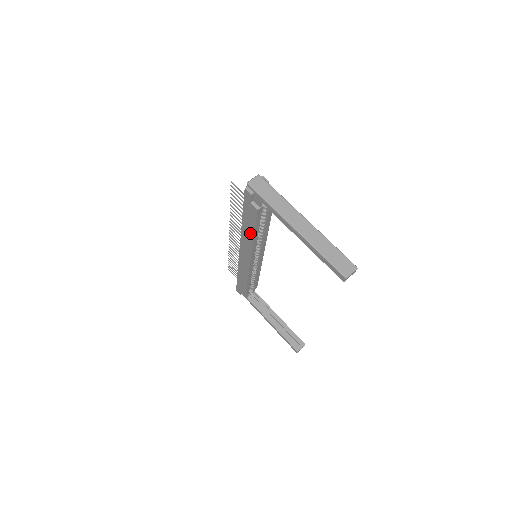
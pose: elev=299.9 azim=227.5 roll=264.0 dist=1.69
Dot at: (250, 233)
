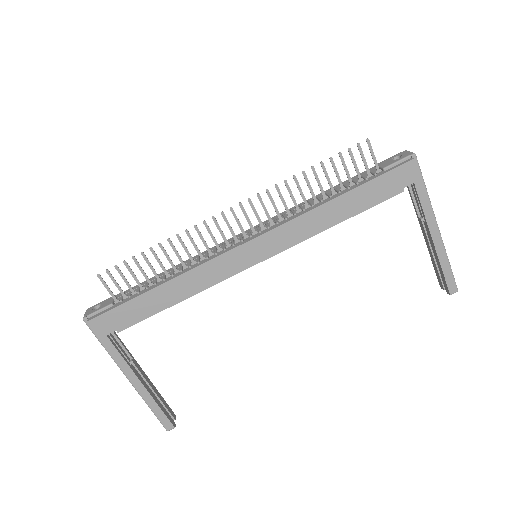
Dot at: (335, 217)
